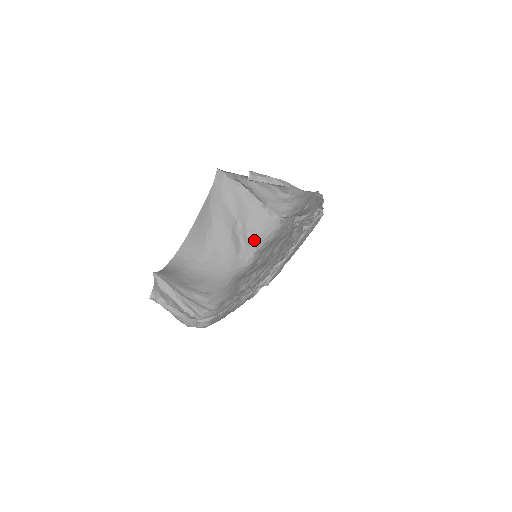
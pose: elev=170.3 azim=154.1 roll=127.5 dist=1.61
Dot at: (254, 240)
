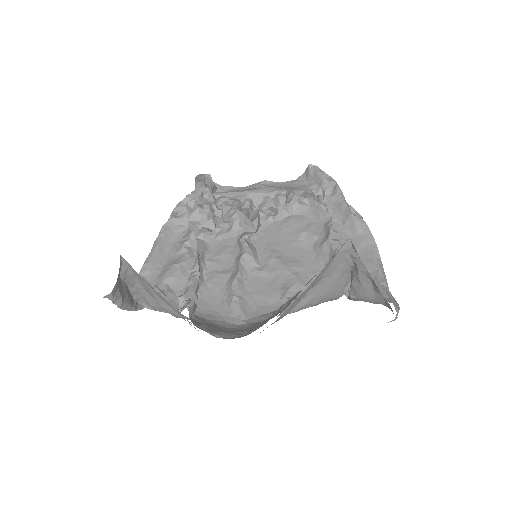
Dot at: (302, 309)
